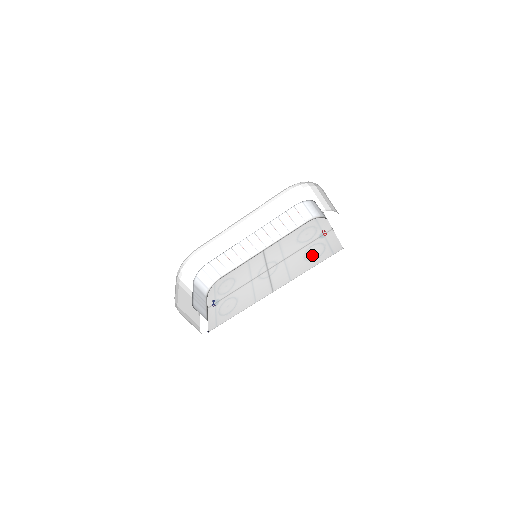
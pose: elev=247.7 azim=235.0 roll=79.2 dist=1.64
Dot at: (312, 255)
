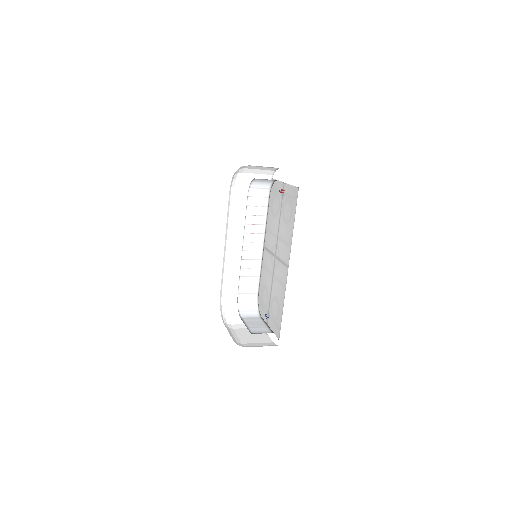
Dot at: (288, 215)
